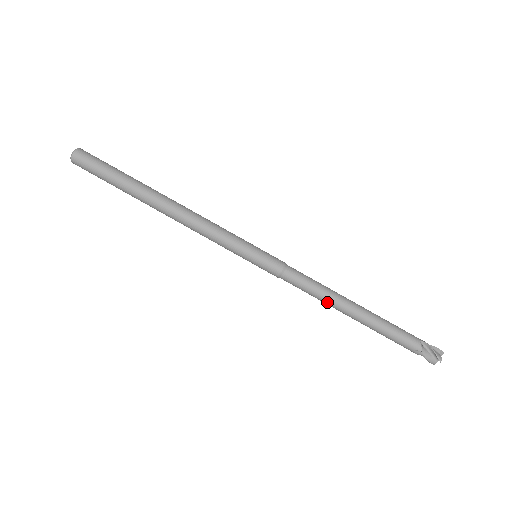
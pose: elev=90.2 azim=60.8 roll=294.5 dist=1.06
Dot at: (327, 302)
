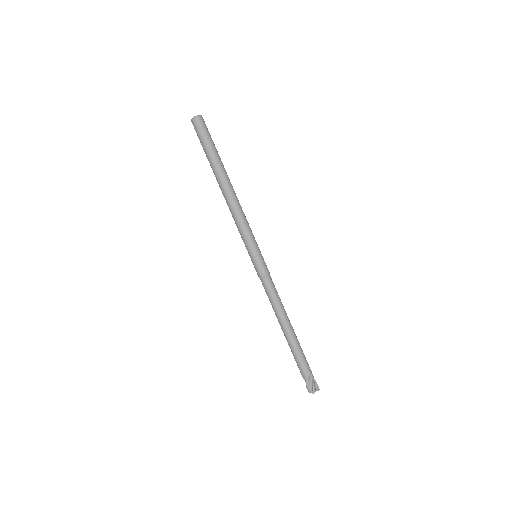
Dot at: (276, 313)
